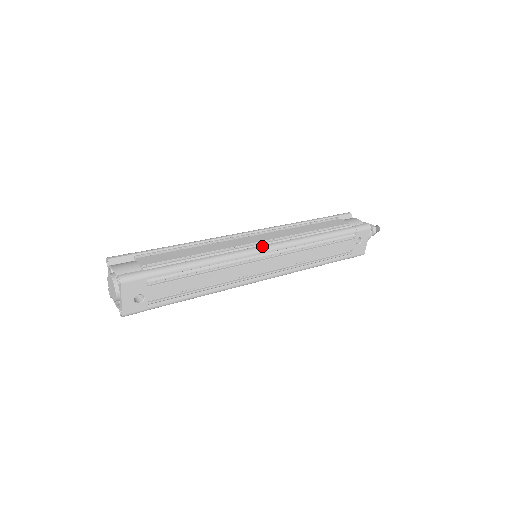
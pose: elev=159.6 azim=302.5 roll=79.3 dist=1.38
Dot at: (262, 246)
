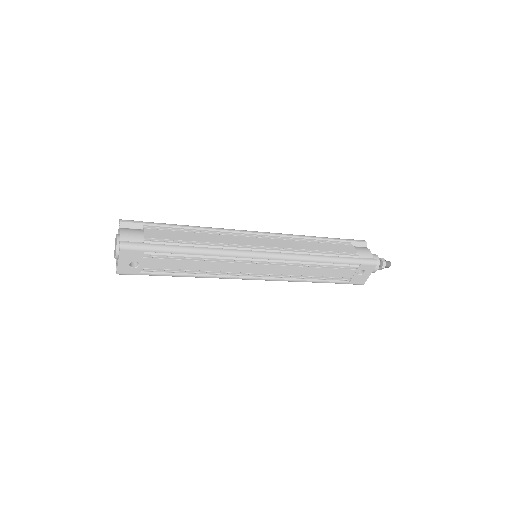
Dot at: (261, 252)
